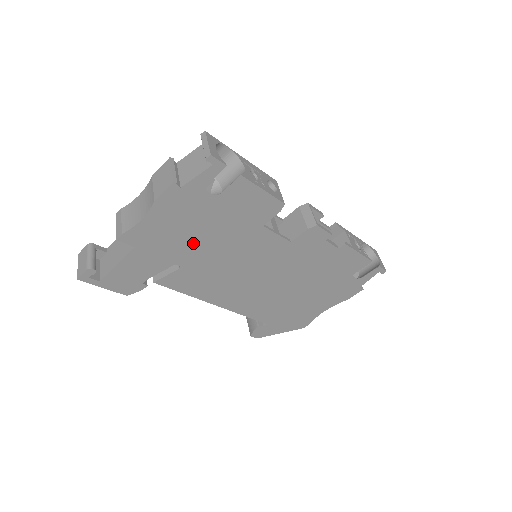
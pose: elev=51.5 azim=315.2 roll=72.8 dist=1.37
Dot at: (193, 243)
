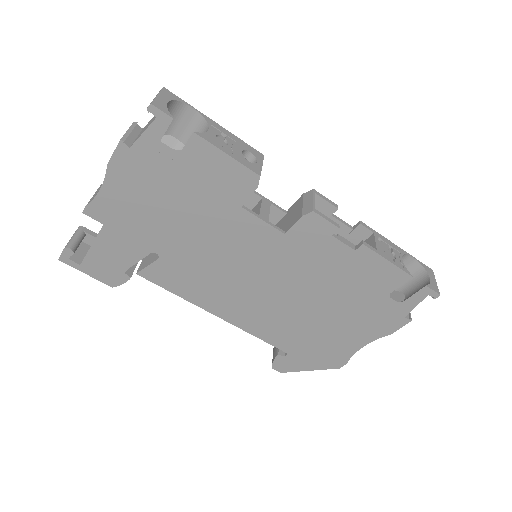
Dot at: (165, 225)
